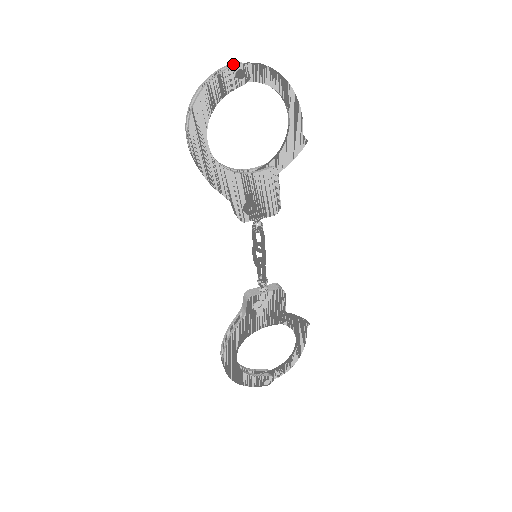
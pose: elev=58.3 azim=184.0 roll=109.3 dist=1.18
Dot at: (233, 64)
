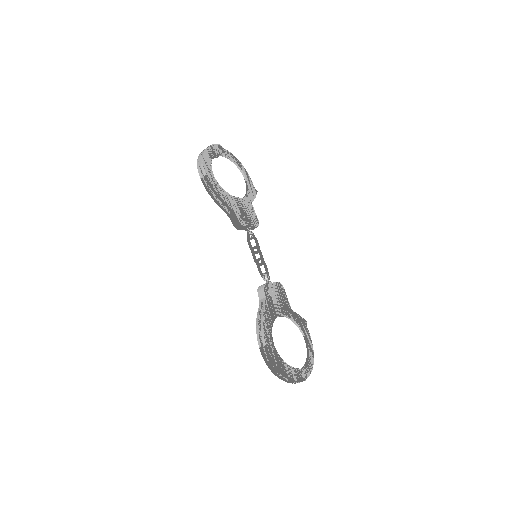
Dot at: occluded
